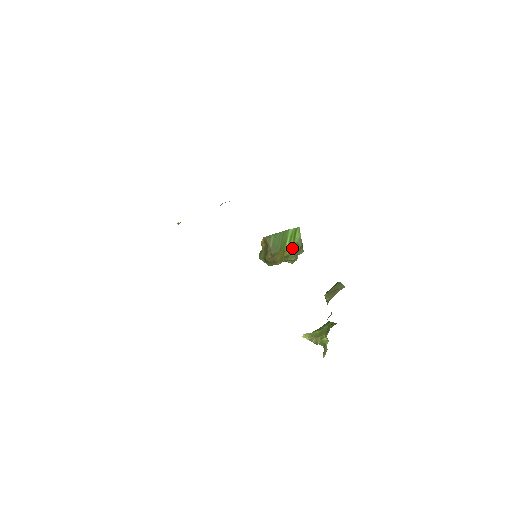
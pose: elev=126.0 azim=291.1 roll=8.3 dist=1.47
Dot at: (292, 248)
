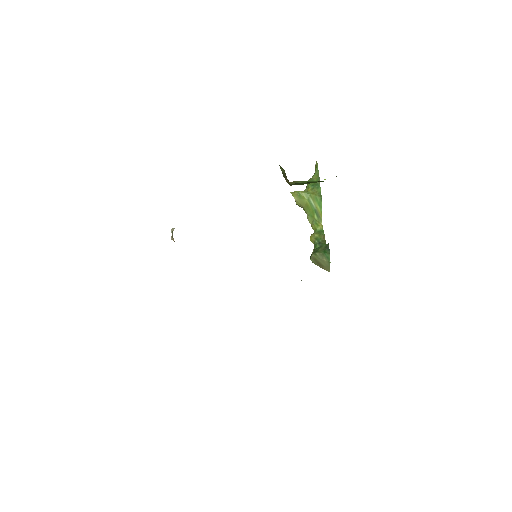
Dot at: occluded
